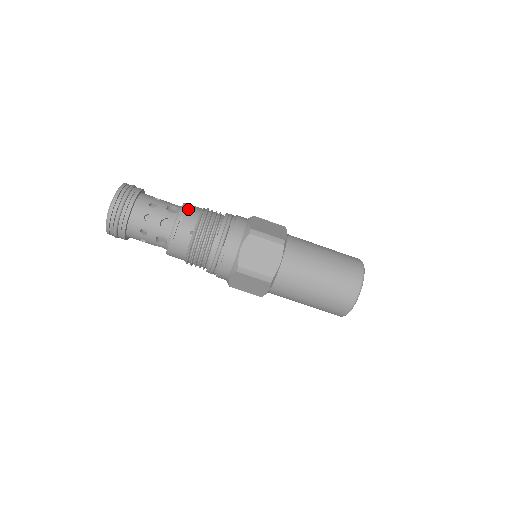
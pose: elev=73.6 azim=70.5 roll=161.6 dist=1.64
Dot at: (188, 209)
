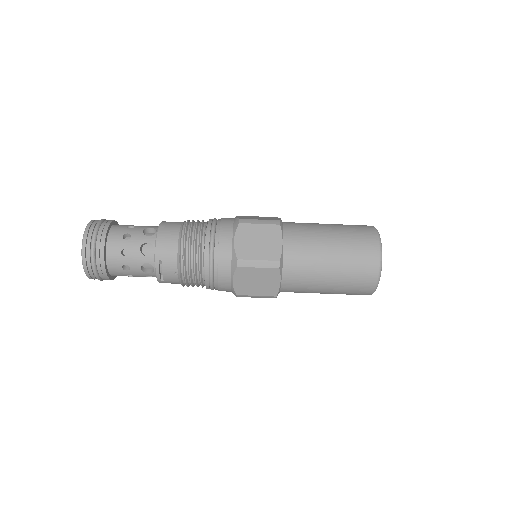
Dot at: (163, 247)
